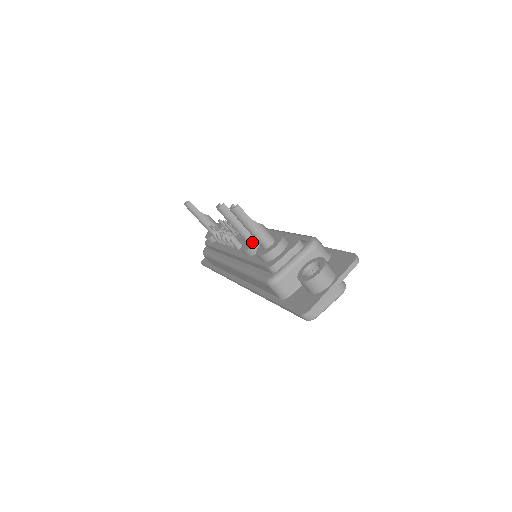
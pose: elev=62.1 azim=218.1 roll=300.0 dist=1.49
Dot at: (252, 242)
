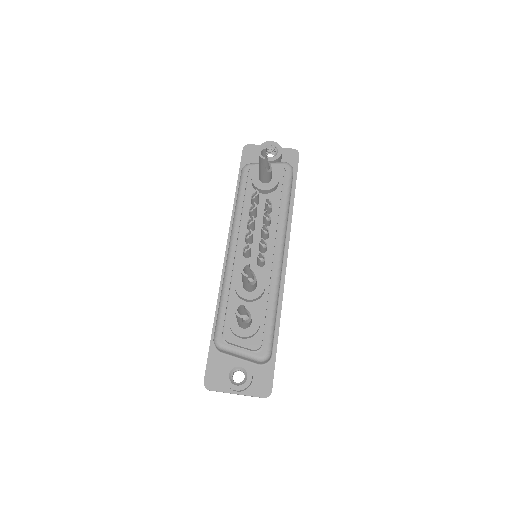
Dot at: (245, 289)
